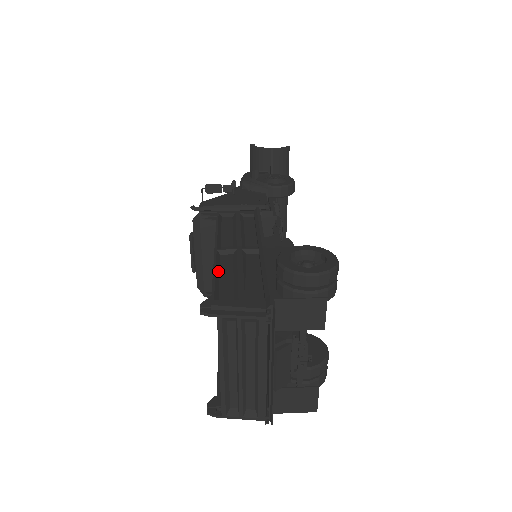
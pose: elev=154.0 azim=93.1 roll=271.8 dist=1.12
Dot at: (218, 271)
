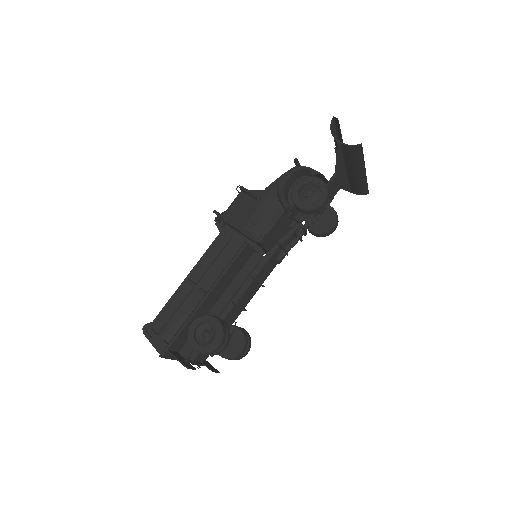
Dot at: (173, 300)
